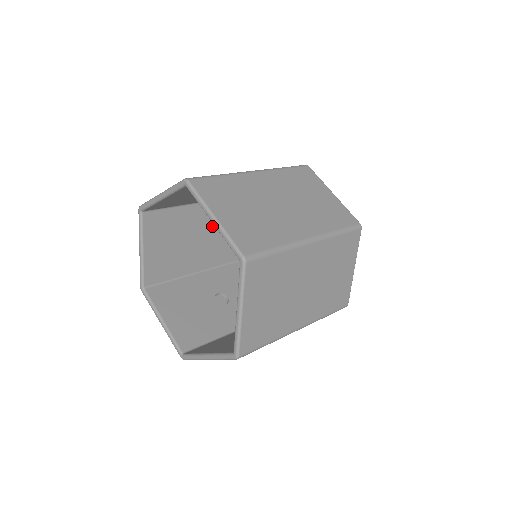
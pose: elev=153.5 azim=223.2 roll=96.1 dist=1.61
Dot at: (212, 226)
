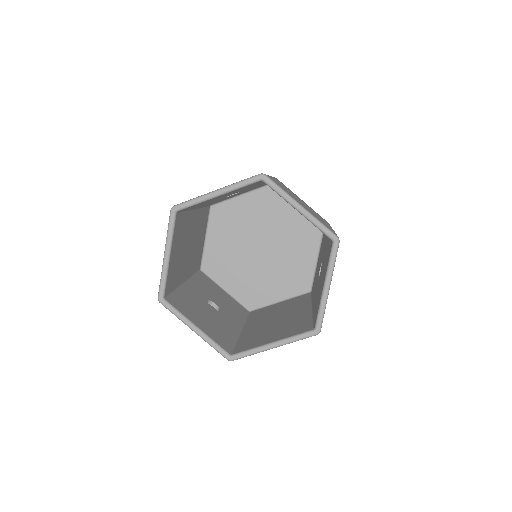
Dot at: (194, 234)
